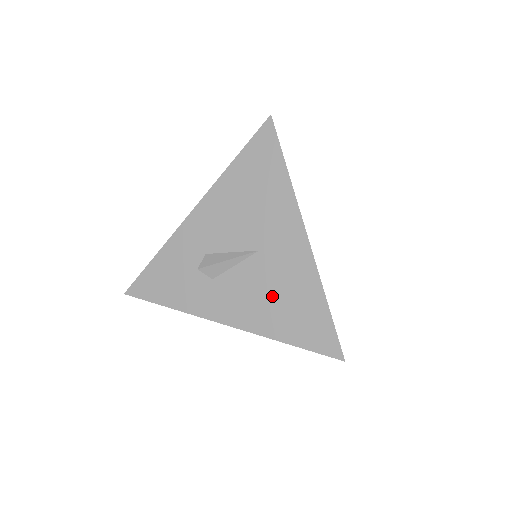
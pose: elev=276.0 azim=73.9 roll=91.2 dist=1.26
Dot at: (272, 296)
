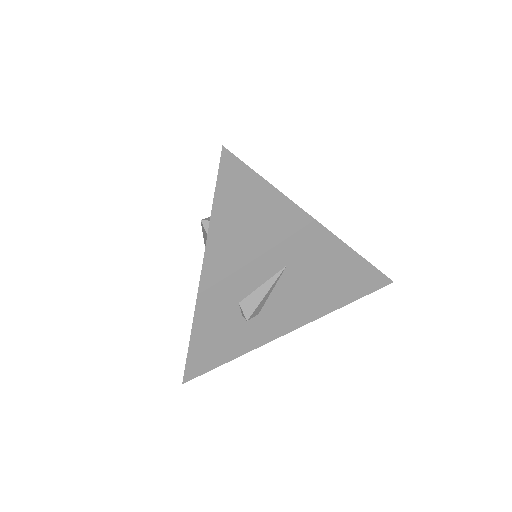
Dot at: (318, 286)
